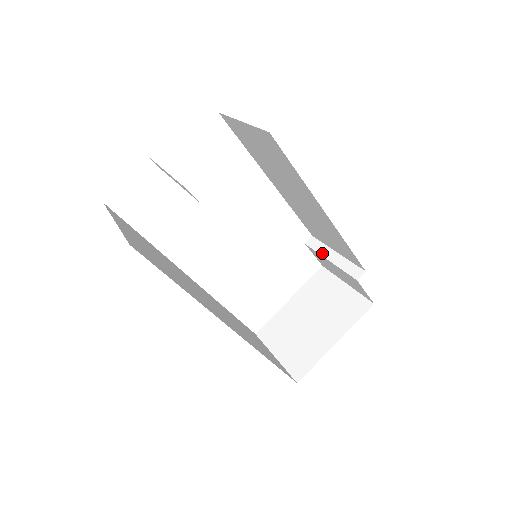
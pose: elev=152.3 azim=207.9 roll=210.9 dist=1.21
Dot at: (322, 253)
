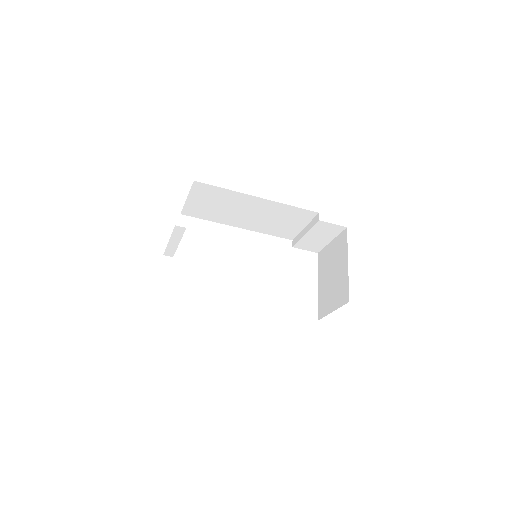
Dot at: (300, 237)
